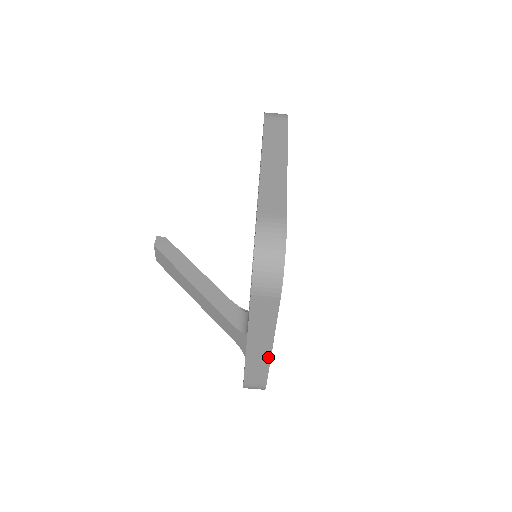
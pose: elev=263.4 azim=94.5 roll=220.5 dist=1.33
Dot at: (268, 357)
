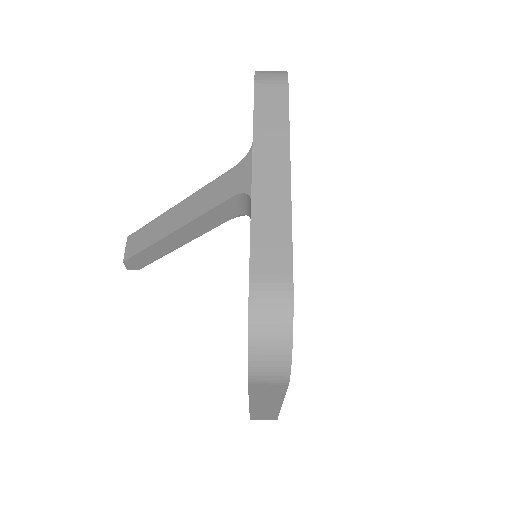
Dot at: (286, 192)
